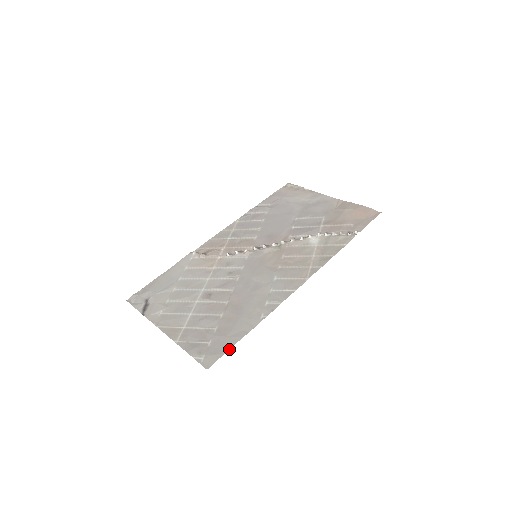
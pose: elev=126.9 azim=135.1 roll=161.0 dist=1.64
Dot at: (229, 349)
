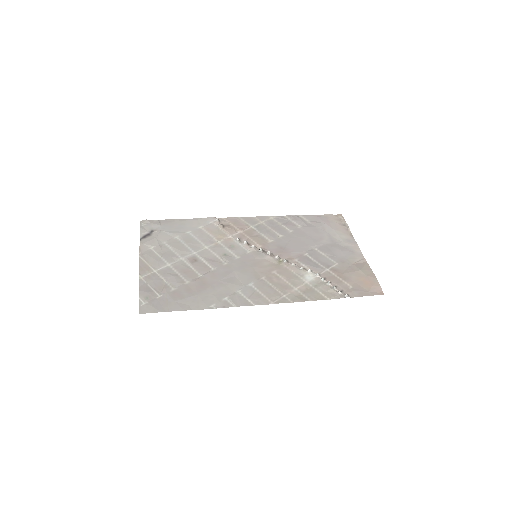
Dot at: (167, 311)
